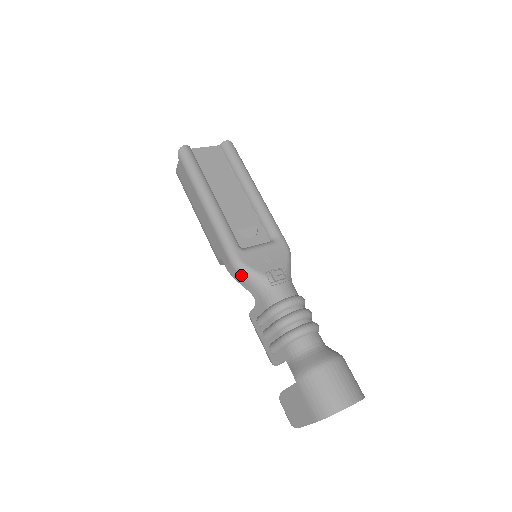
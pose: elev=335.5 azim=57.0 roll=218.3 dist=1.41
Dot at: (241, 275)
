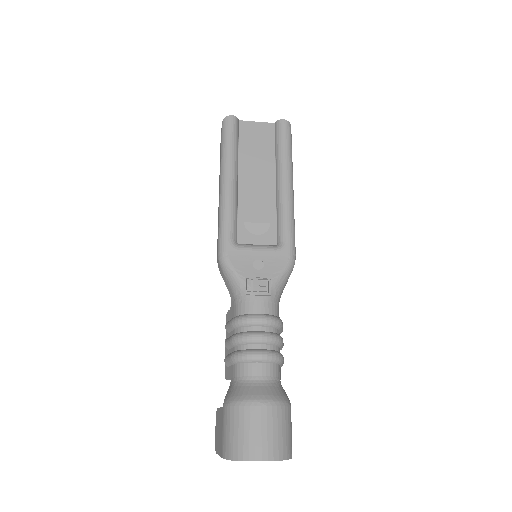
Dot at: (223, 271)
